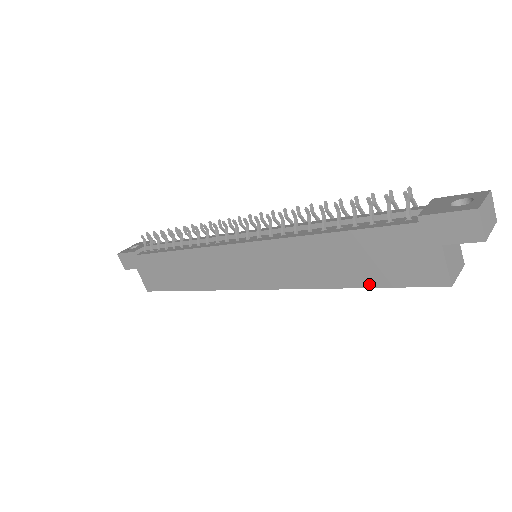
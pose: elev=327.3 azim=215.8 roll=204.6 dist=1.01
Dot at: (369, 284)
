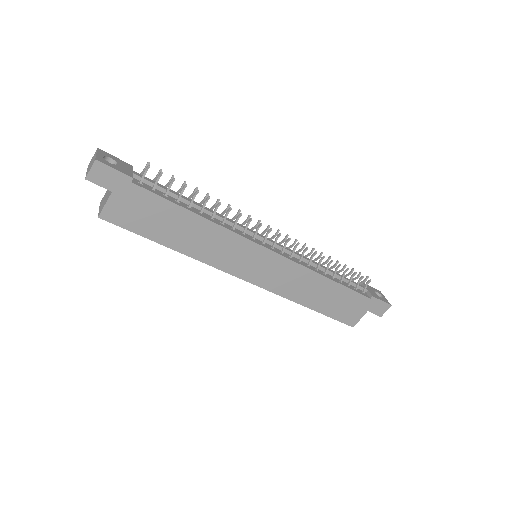
Dot at: (322, 312)
